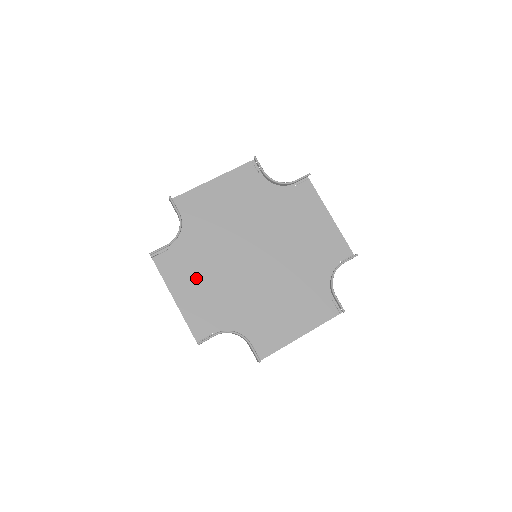
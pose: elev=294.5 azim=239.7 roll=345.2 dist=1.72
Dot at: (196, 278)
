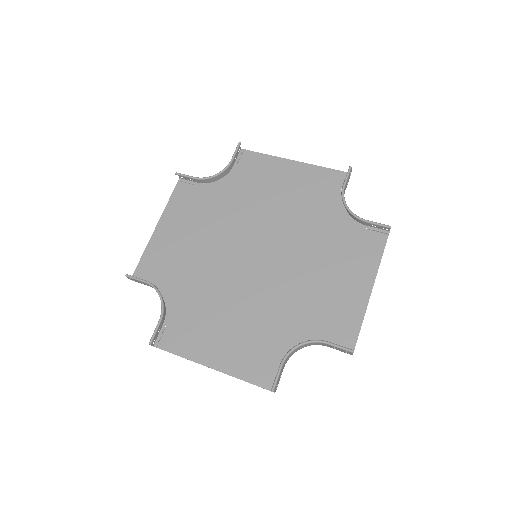
Dot at: (190, 226)
